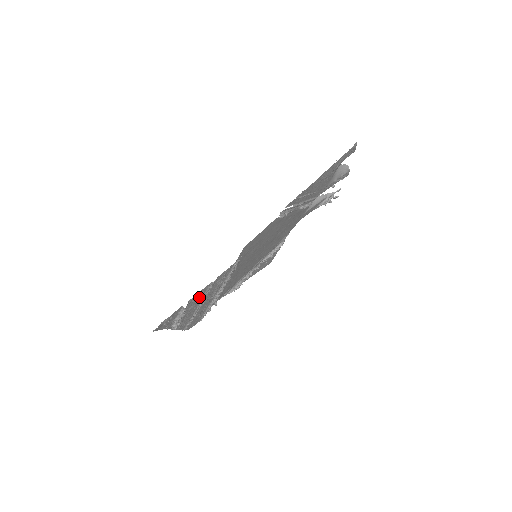
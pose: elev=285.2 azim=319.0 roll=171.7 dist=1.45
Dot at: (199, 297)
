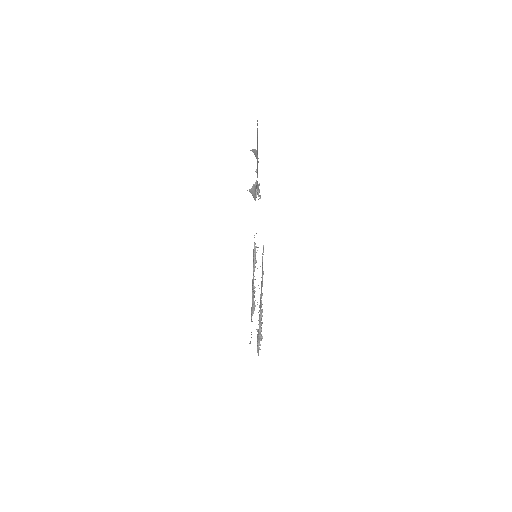
Dot at: occluded
